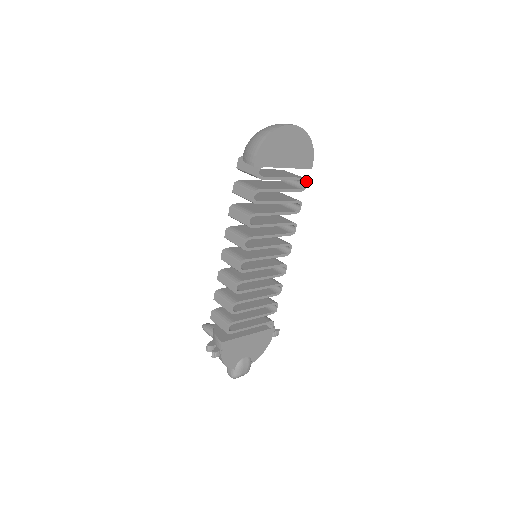
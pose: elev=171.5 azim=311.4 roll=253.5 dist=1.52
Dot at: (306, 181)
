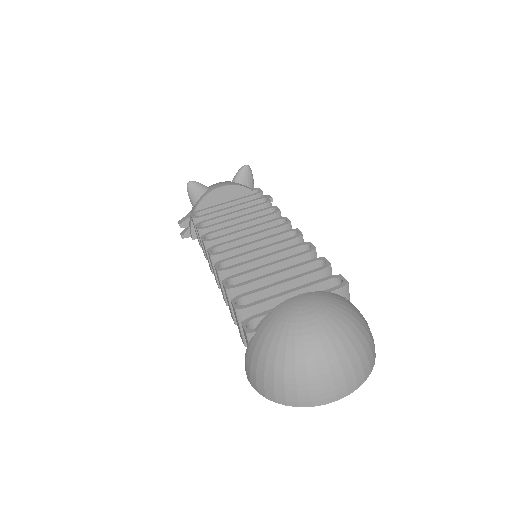
Dot at: occluded
